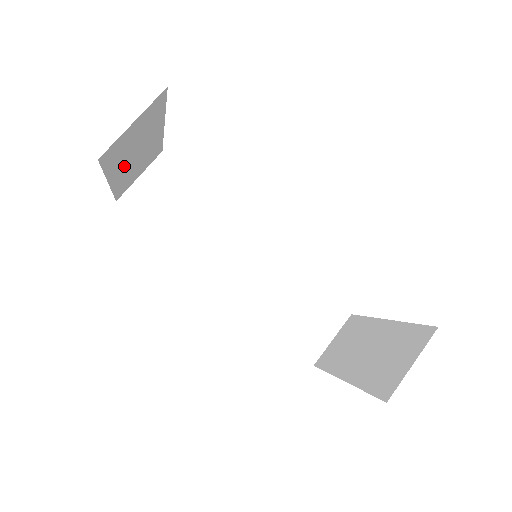
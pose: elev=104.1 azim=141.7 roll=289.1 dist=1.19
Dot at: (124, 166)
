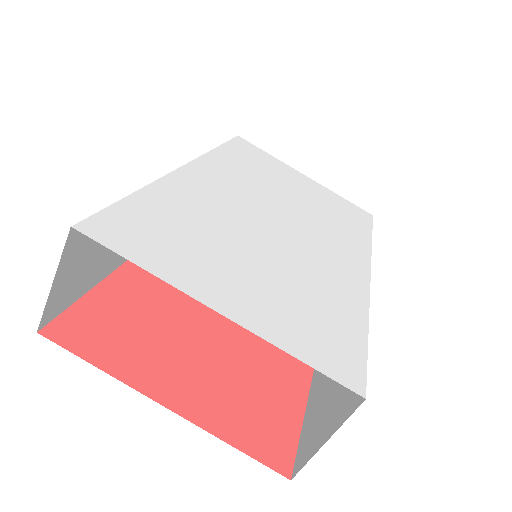
Dot at: occluded
